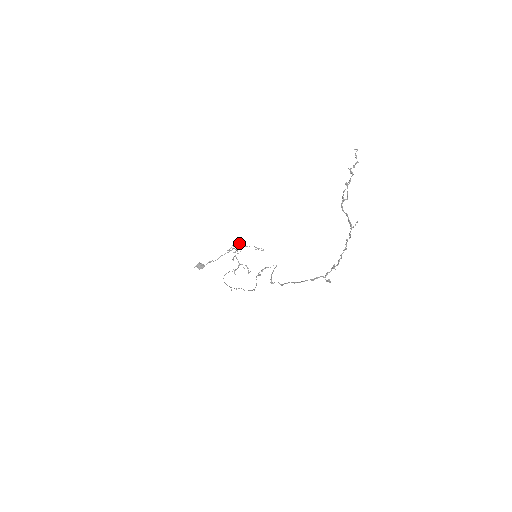
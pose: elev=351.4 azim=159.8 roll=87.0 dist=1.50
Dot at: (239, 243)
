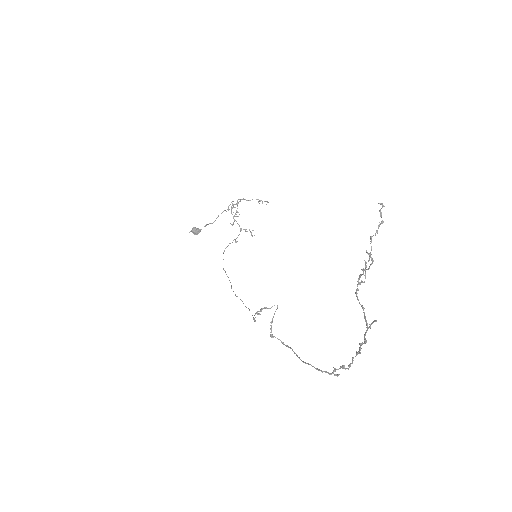
Dot at: (239, 199)
